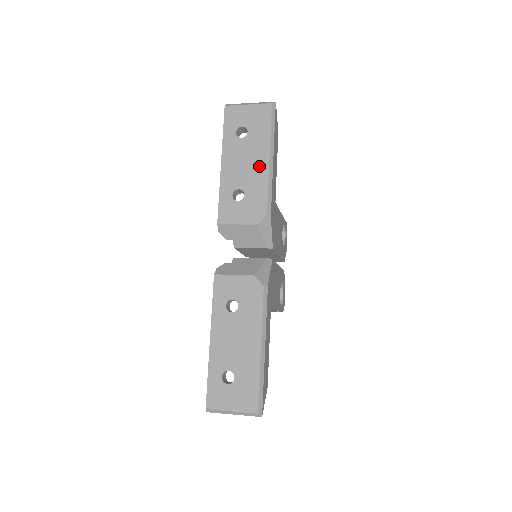
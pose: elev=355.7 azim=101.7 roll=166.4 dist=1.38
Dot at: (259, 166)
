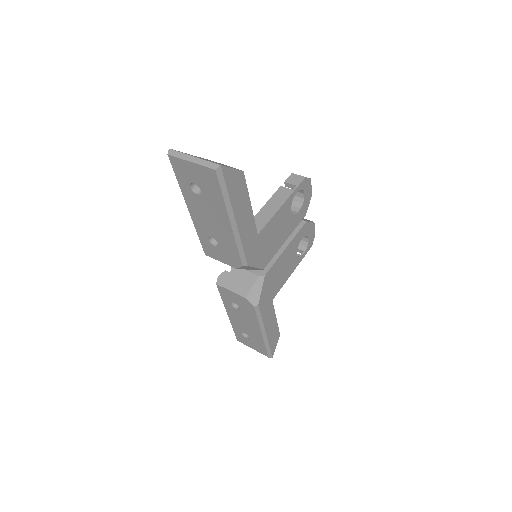
Dot at: (223, 227)
